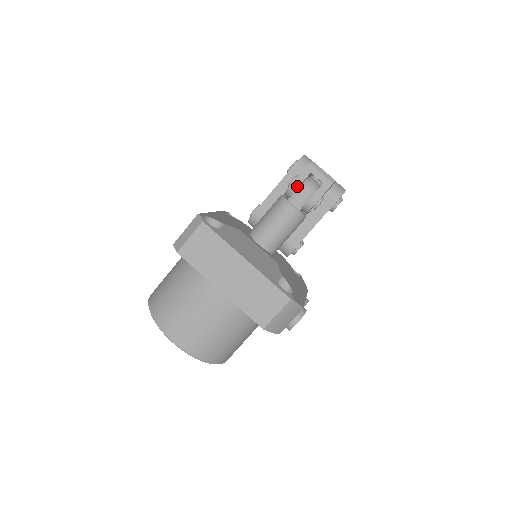
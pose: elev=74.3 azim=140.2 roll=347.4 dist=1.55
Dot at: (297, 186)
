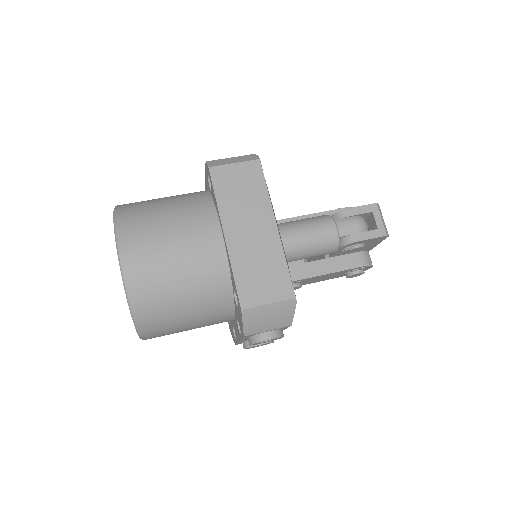
Dot at: (352, 214)
